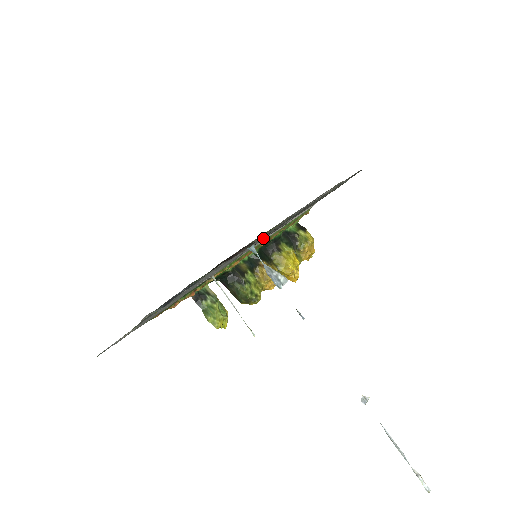
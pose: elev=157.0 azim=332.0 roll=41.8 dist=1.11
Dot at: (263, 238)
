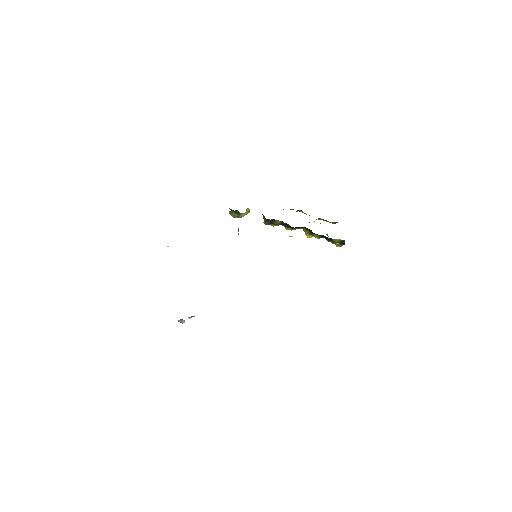
Dot at: occluded
